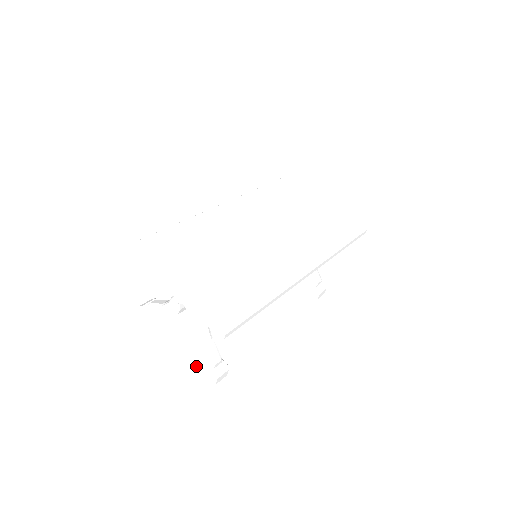
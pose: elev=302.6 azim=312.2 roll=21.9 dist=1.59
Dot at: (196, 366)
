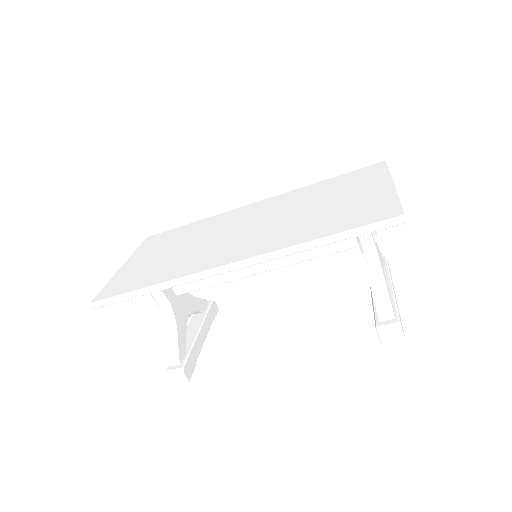
Dot at: occluded
